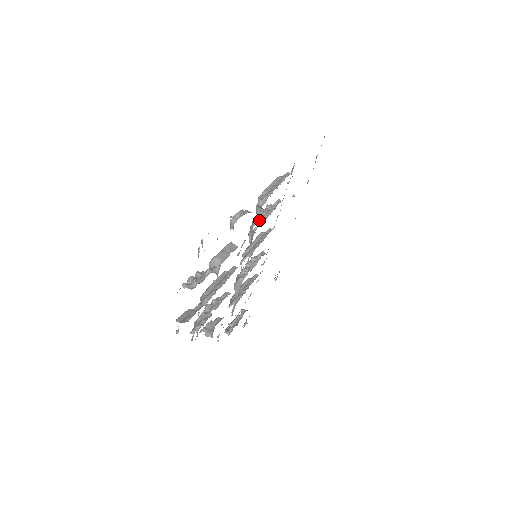
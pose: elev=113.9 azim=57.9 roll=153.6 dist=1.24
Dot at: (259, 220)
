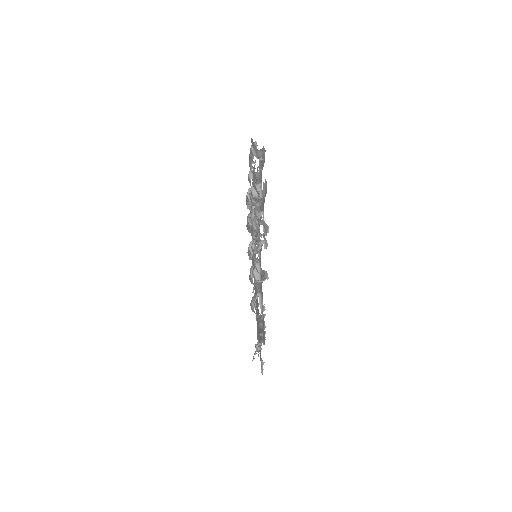
Dot at: occluded
